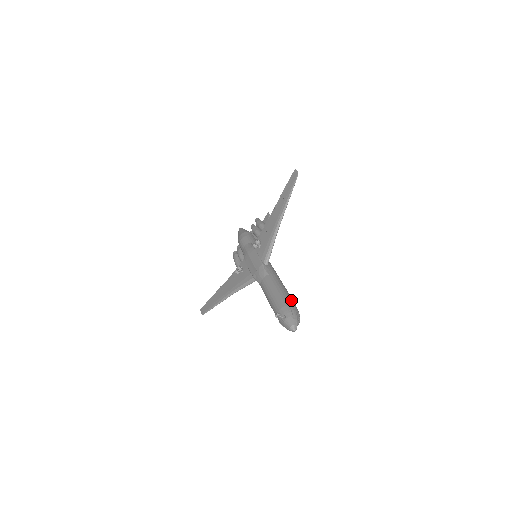
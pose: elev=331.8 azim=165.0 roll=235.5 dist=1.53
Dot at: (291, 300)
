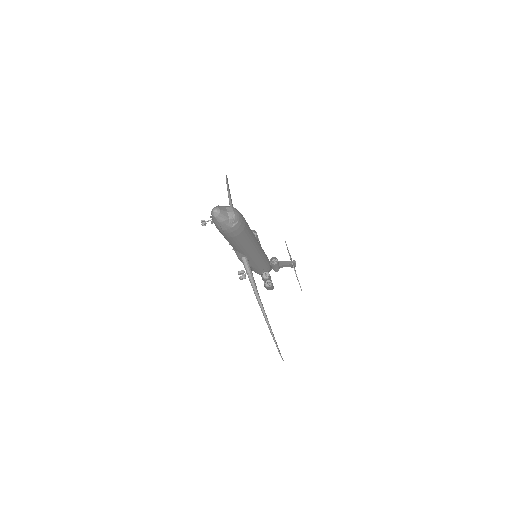
Dot at: occluded
